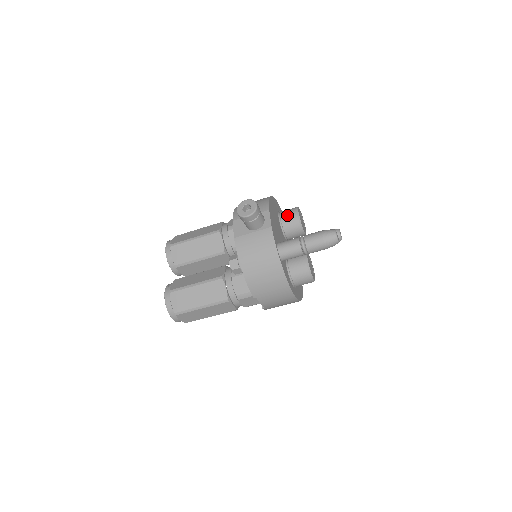
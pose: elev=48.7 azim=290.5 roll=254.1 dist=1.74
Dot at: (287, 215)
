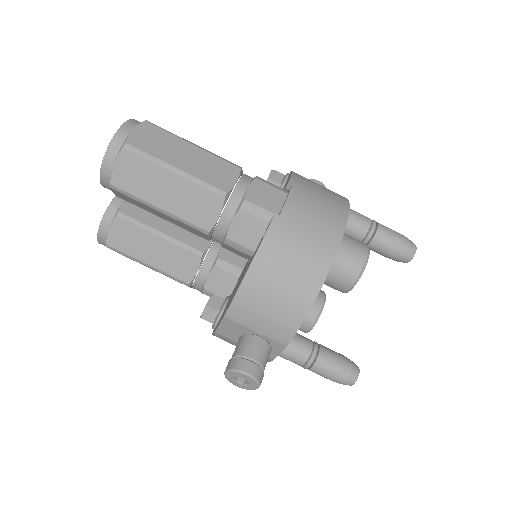
Dot at: occluded
